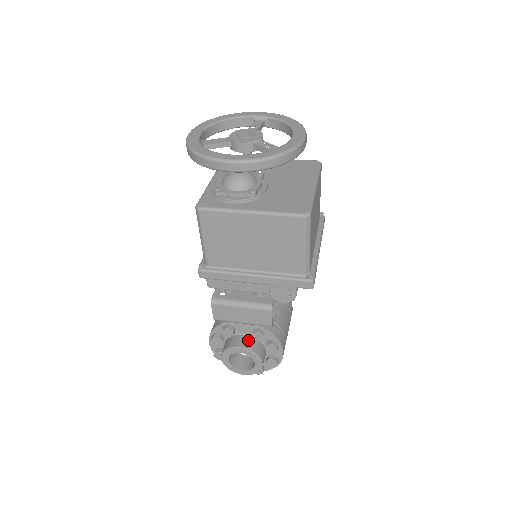
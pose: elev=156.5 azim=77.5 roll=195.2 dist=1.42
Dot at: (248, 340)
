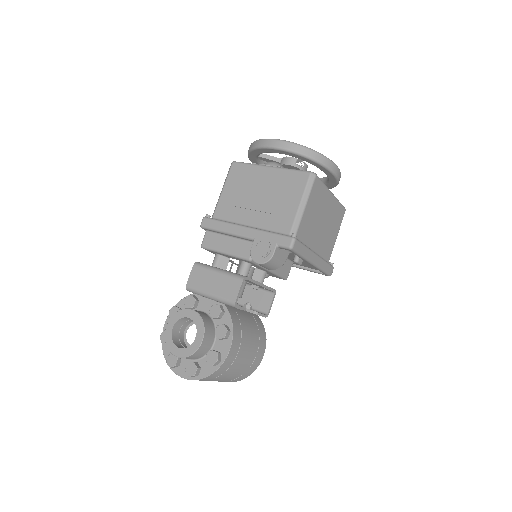
Dot at: (204, 314)
